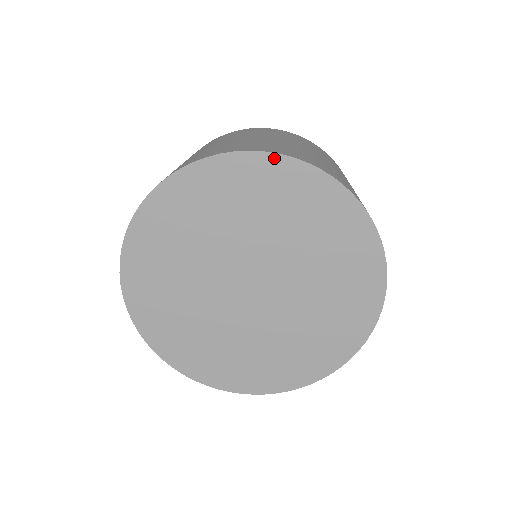
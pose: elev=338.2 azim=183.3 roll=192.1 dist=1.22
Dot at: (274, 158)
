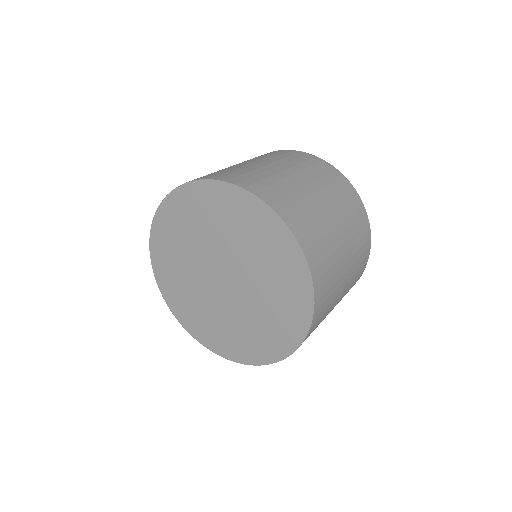
Dot at: (299, 251)
